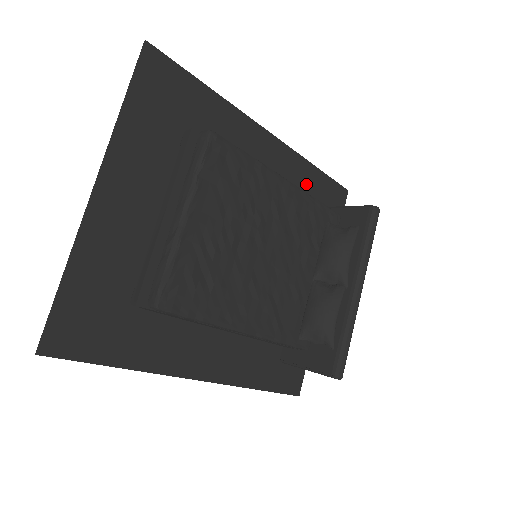
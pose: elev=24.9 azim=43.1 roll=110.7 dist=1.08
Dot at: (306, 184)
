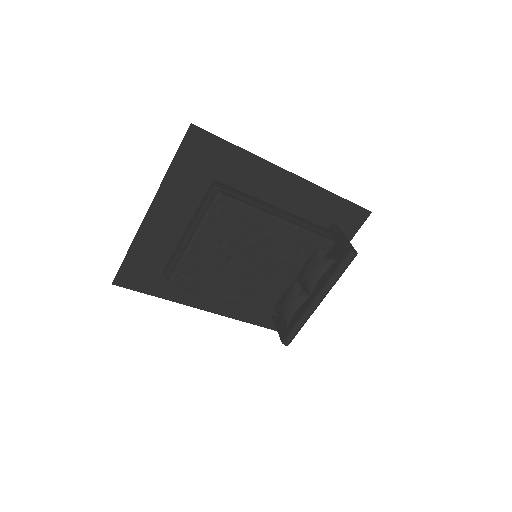
Dot at: (323, 208)
